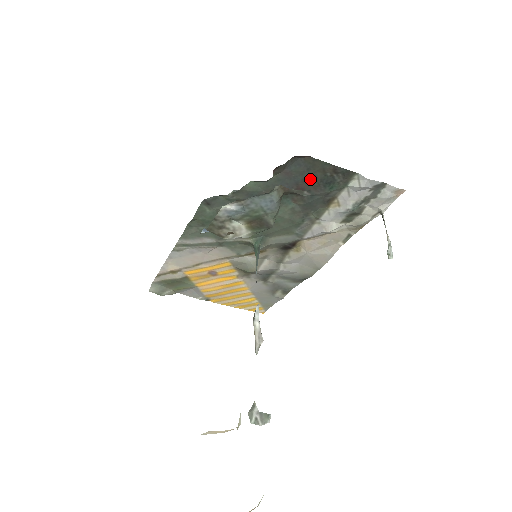
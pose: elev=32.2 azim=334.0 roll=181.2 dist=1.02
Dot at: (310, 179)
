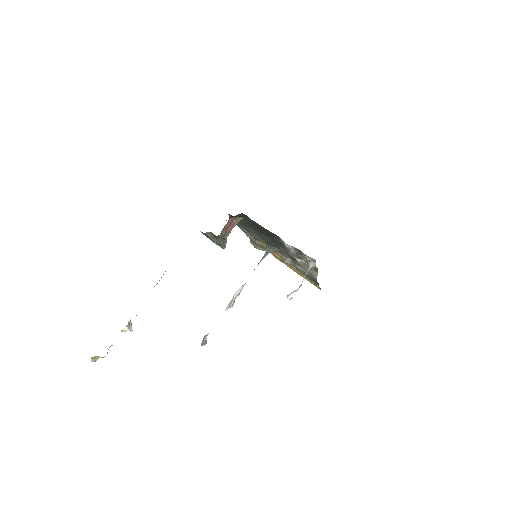
Dot at: (260, 228)
